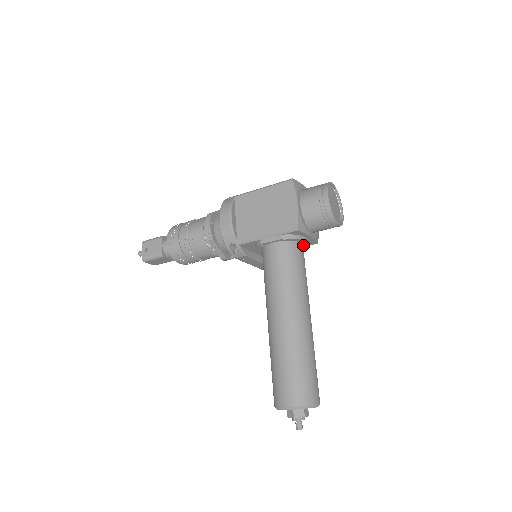
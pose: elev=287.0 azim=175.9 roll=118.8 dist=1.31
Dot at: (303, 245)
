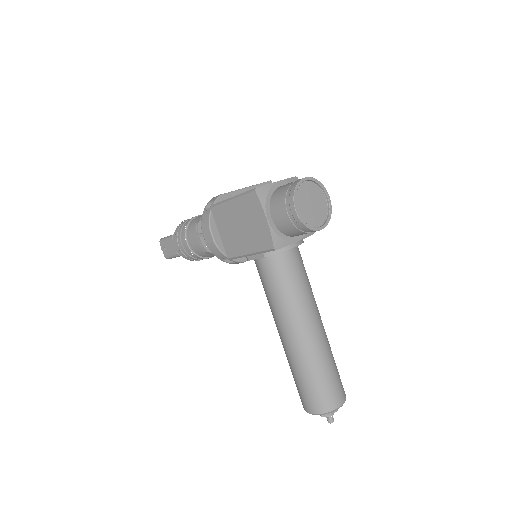
Dot at: occluded
